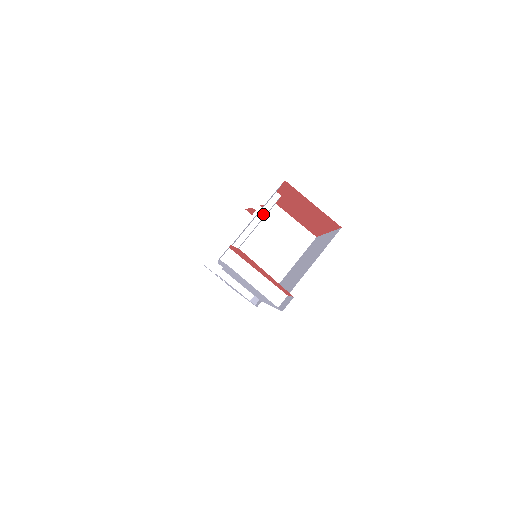
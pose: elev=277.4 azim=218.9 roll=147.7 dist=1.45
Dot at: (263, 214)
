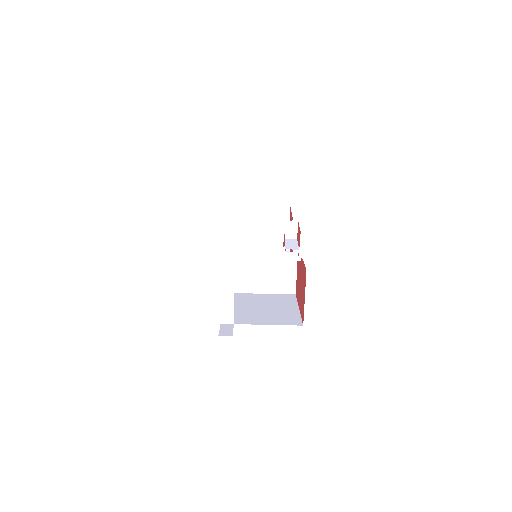
Dot at: (280, 259)
